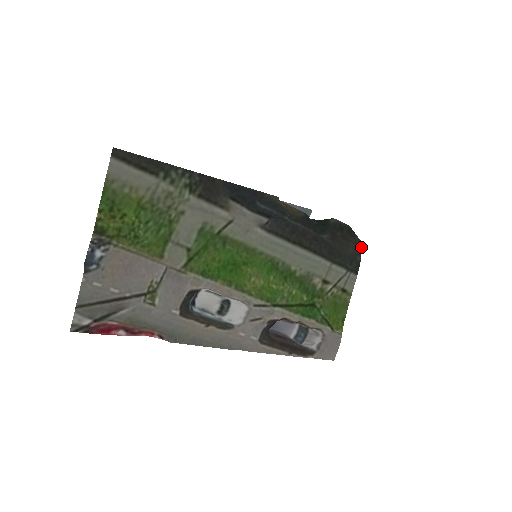
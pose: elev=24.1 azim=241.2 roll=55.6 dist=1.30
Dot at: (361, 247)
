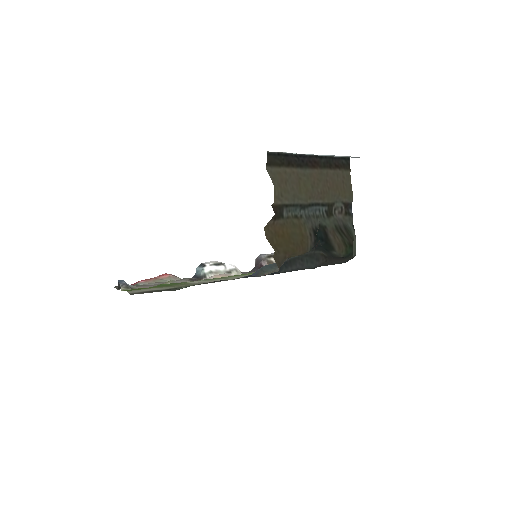
Dot at: occluded
